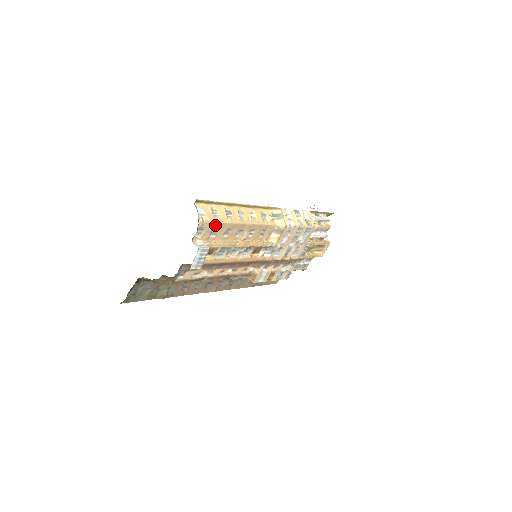
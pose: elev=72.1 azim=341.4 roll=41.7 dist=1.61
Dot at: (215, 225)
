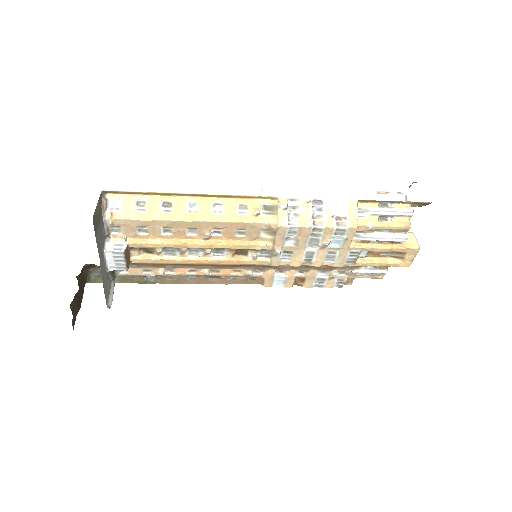
Dot at: (137, 222)
